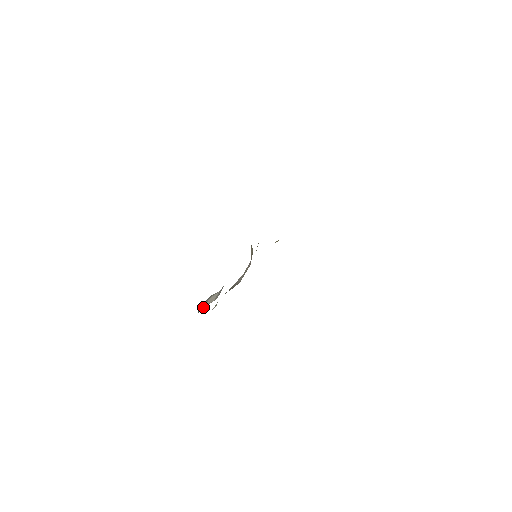
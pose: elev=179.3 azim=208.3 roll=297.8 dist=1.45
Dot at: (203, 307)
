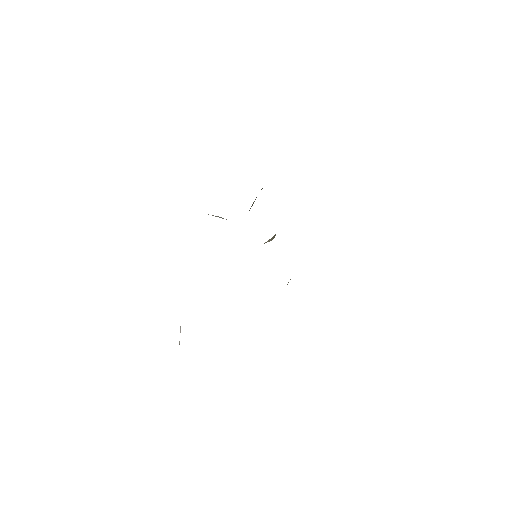
Dot at: occluded
